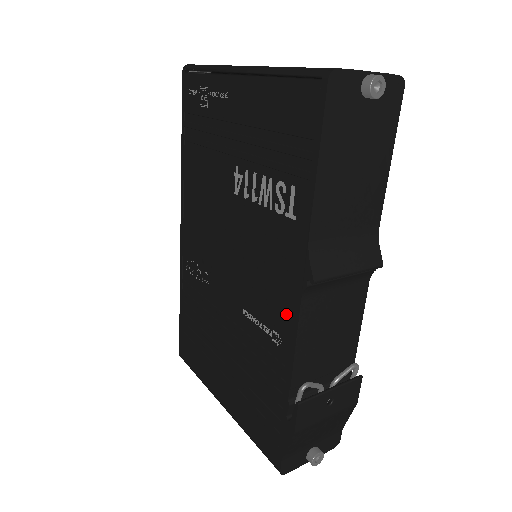
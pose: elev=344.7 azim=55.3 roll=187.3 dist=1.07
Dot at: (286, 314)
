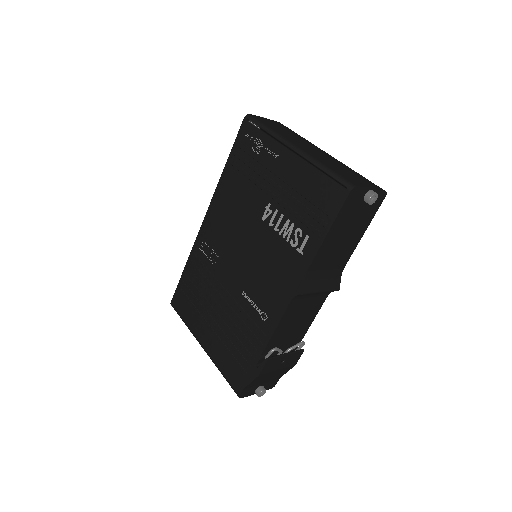
Dot at: (277, 305)
